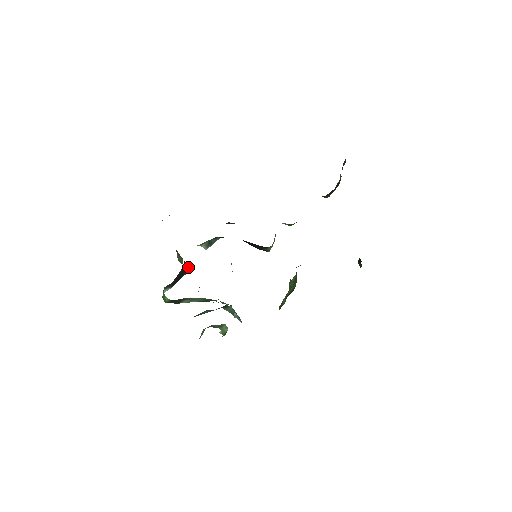
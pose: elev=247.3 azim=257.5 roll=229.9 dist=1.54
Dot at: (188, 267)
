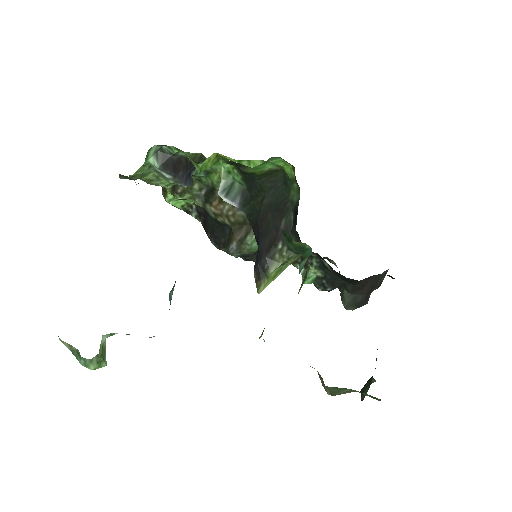
Dot at: (191, 179)
